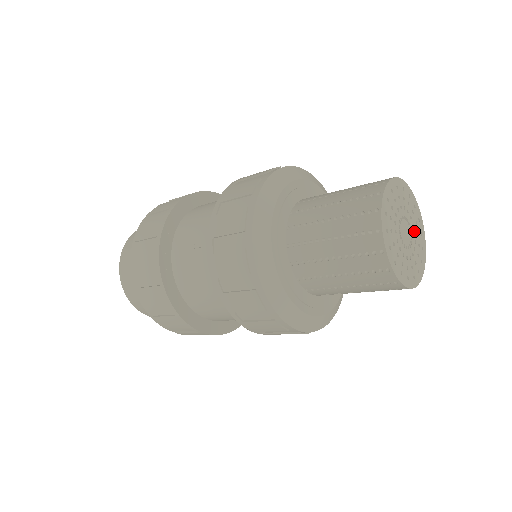
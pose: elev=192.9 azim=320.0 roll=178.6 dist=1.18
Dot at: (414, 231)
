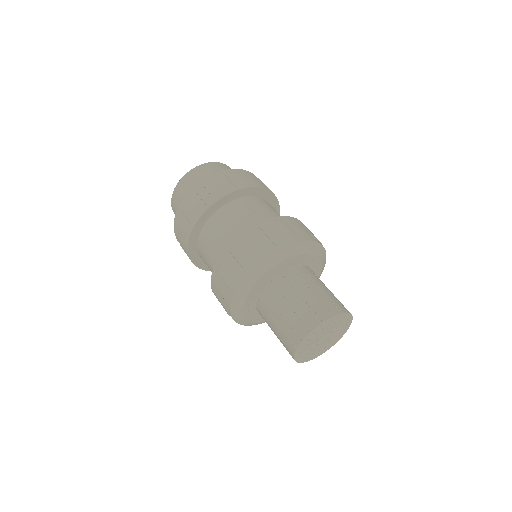
Dot at: (337, 330)
